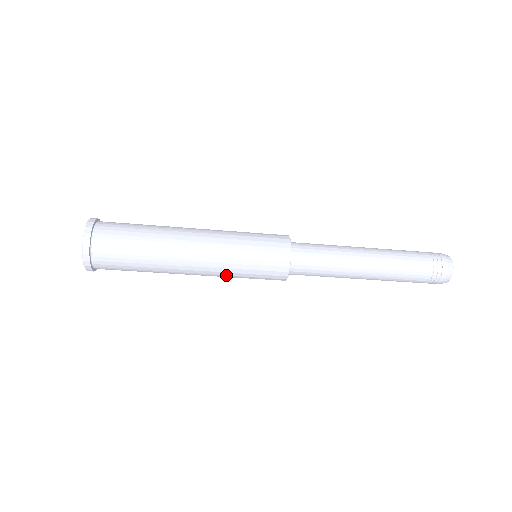
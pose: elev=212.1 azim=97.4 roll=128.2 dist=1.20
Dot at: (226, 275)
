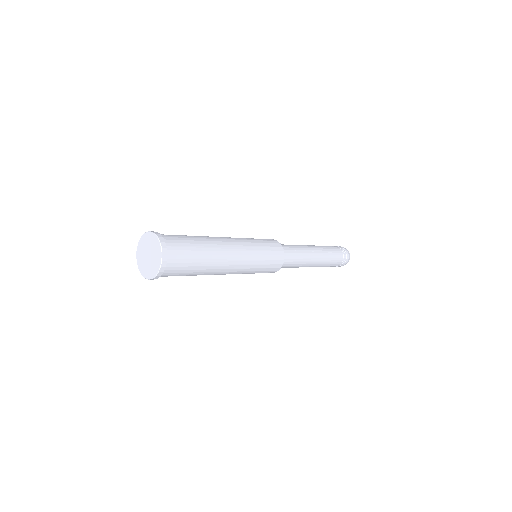
Dot at: (246, 271)
